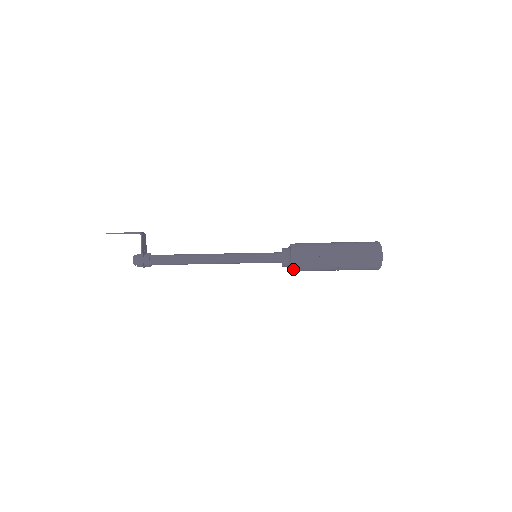
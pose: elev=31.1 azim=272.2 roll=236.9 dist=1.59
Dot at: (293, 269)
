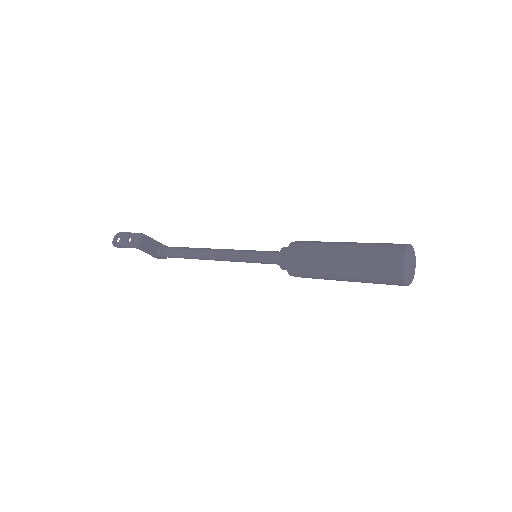
Dot at: occluded
